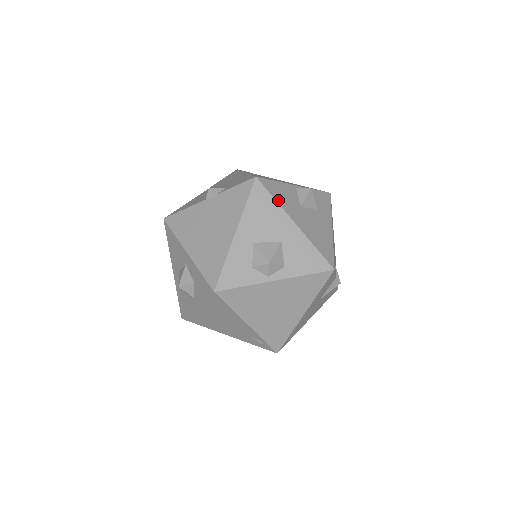
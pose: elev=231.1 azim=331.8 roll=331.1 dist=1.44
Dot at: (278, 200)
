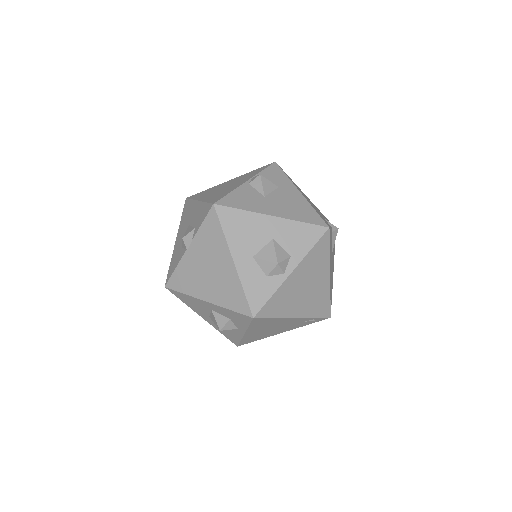
Dot at: (245, 208)
